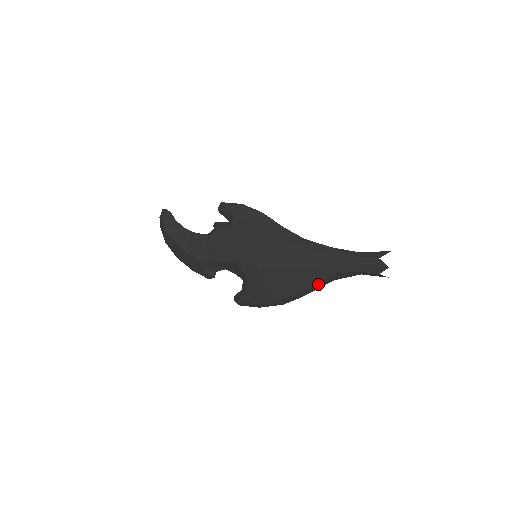
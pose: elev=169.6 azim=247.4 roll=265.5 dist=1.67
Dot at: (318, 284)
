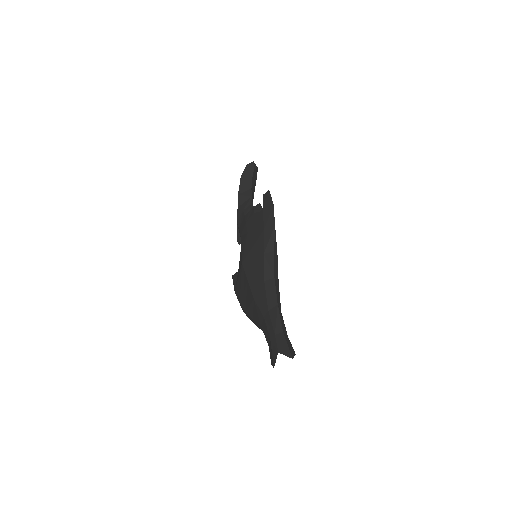
Dot at: occluded
